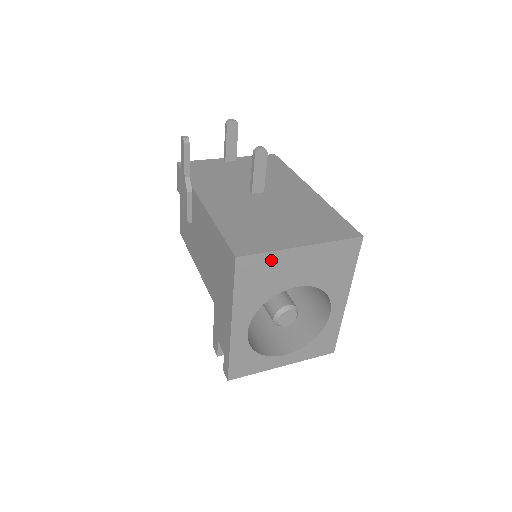
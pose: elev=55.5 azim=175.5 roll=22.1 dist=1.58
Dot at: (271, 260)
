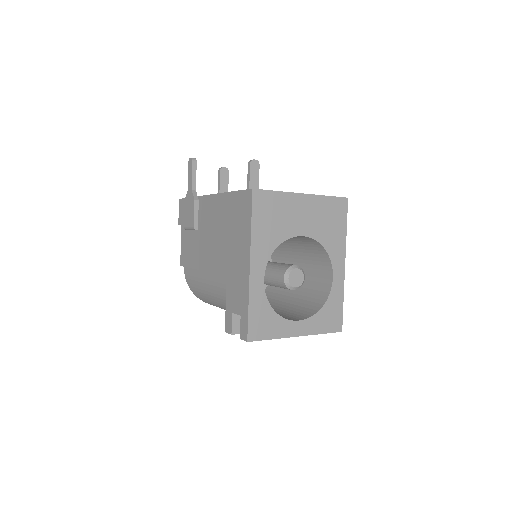
Dot at: (280, 200)
